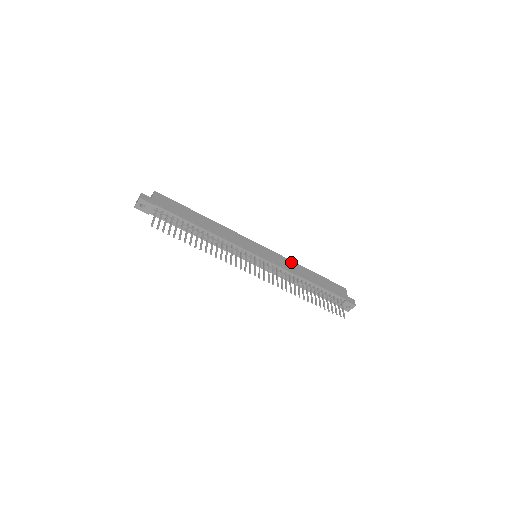
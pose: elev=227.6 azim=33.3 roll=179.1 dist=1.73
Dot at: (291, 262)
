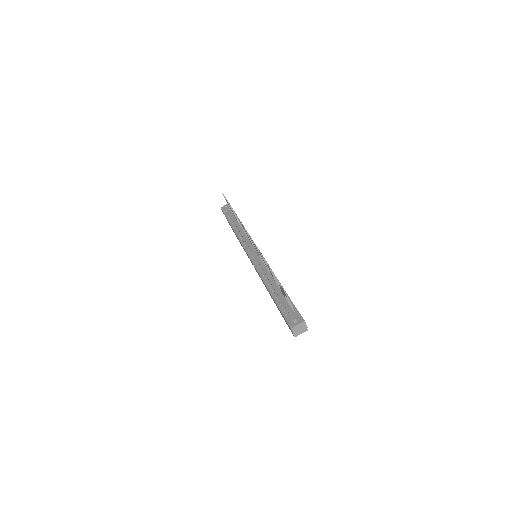
Dot at: occluded
